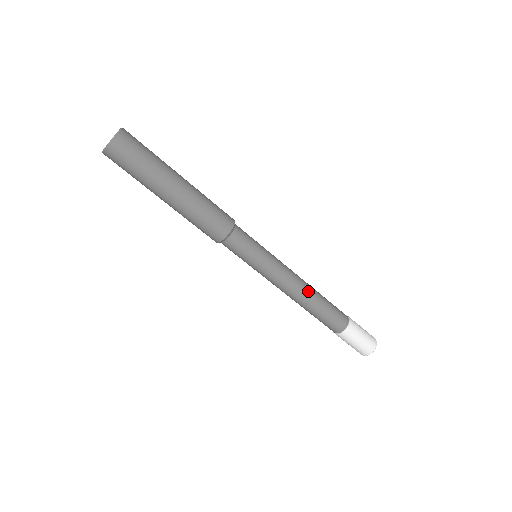
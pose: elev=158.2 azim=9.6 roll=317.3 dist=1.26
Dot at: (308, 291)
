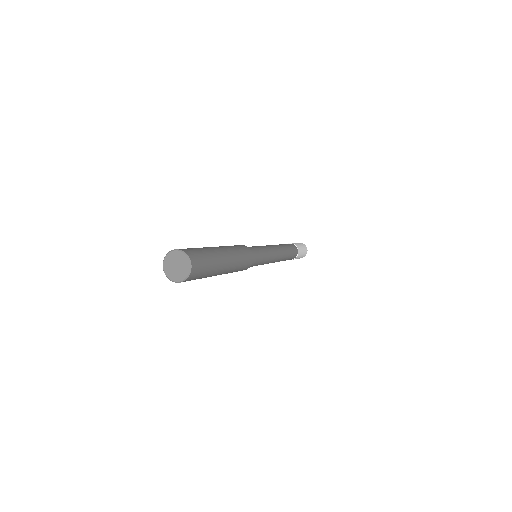
Dot at: (283, 254)
